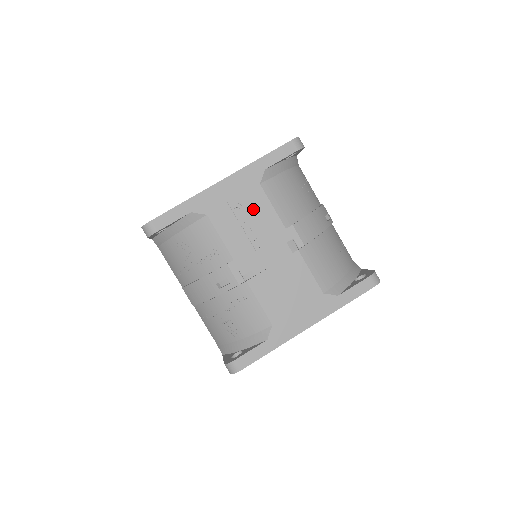
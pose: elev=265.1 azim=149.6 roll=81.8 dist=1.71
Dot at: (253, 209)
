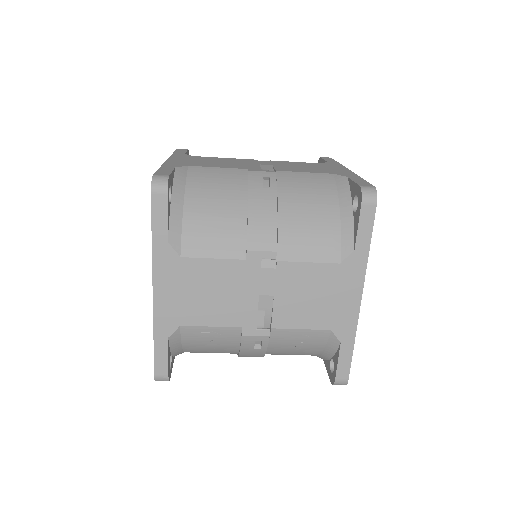
Dot at: occluded
